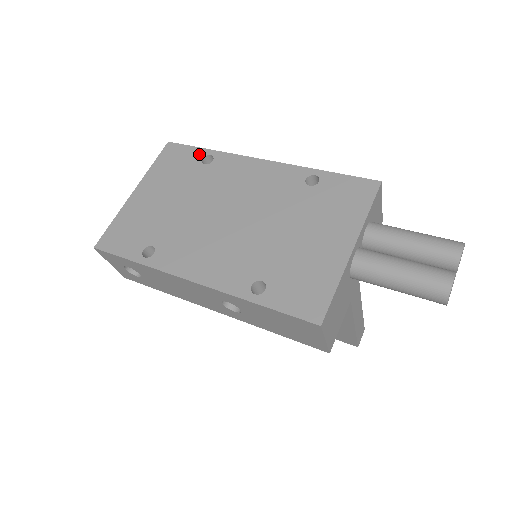
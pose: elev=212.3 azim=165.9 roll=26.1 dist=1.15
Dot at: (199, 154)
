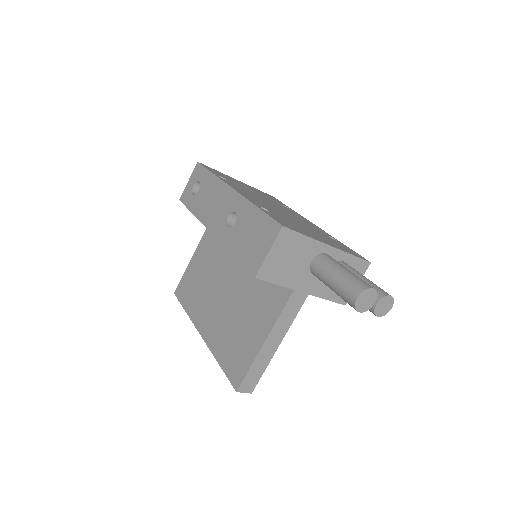
Dot at: (284, 205)
